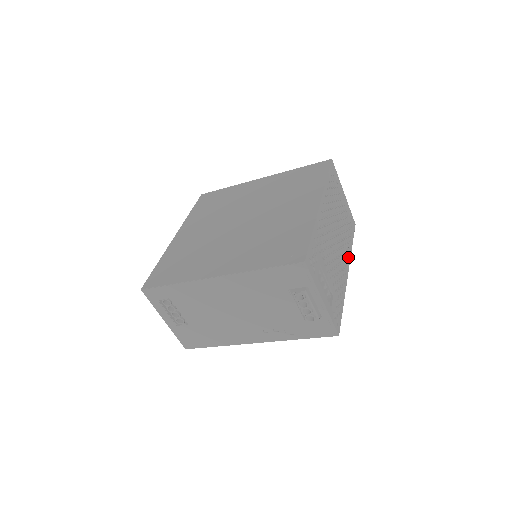
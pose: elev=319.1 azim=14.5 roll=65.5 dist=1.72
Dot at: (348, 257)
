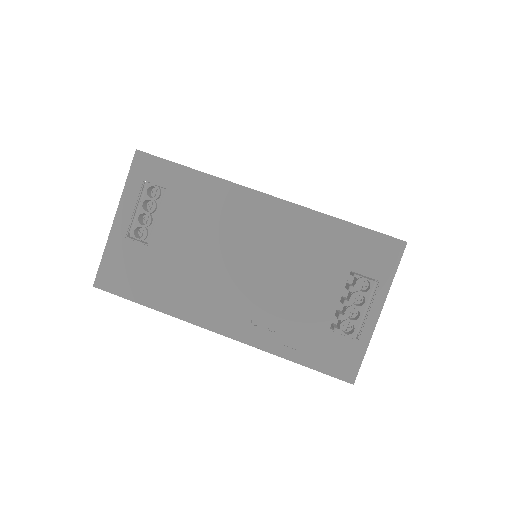
Dot at: occluded
